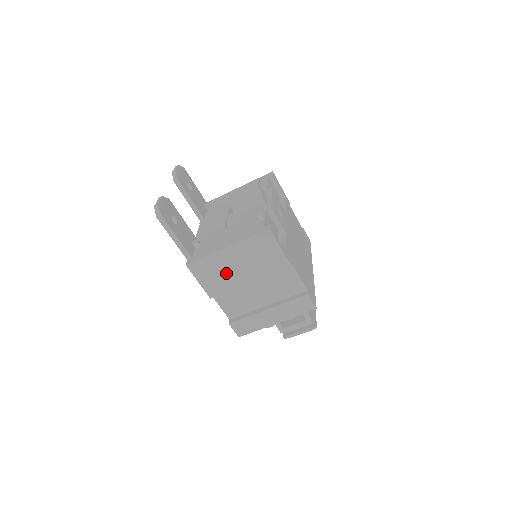
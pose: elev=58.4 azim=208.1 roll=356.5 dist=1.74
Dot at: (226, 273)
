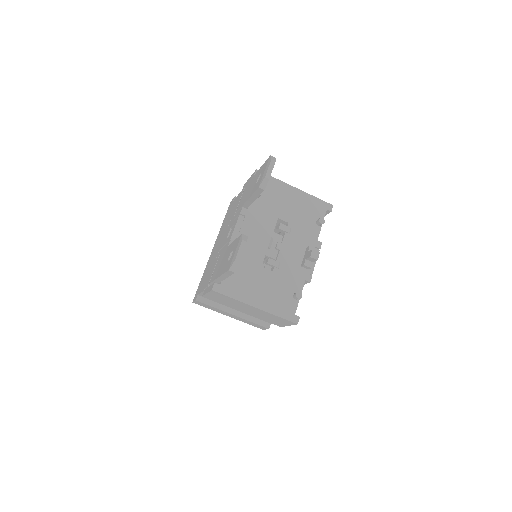
Dot at: (234, 305)
